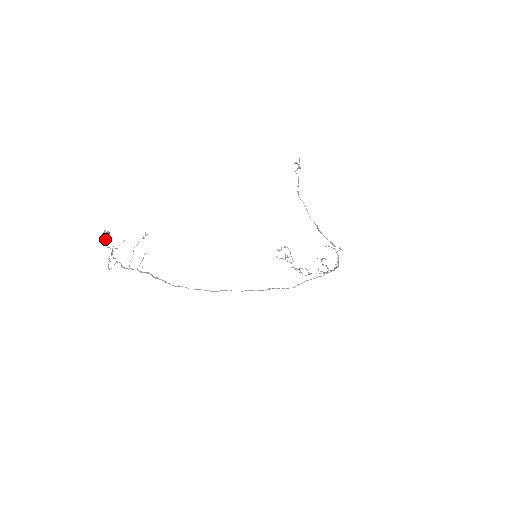
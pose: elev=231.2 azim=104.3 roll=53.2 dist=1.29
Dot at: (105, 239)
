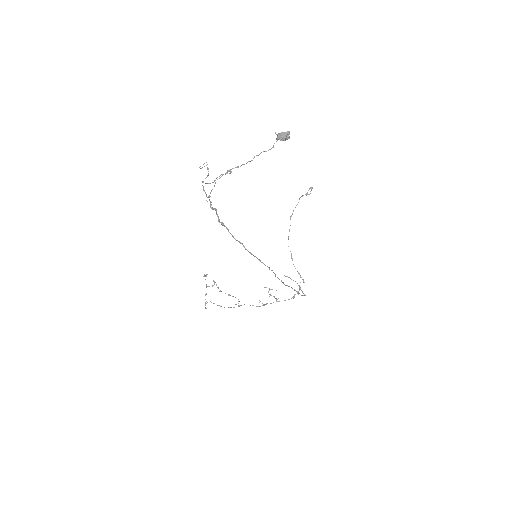
Dot at: (286, 138)
